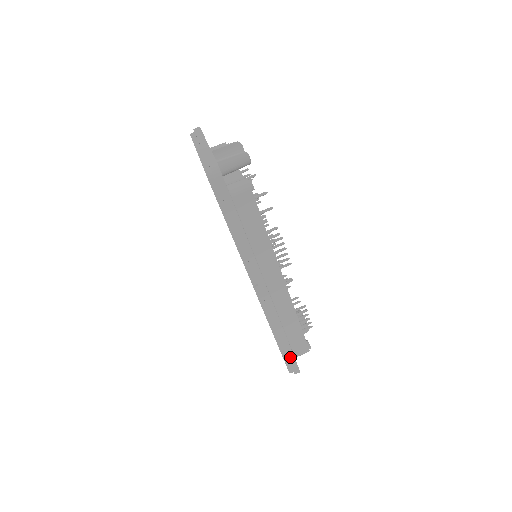
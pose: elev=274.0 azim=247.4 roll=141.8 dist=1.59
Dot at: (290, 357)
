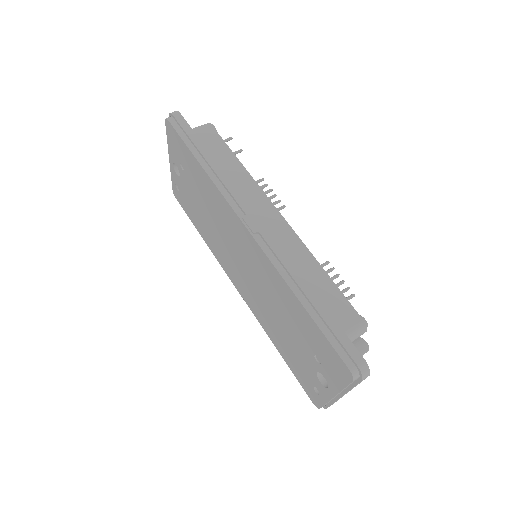
Dot at: (335, 330)
